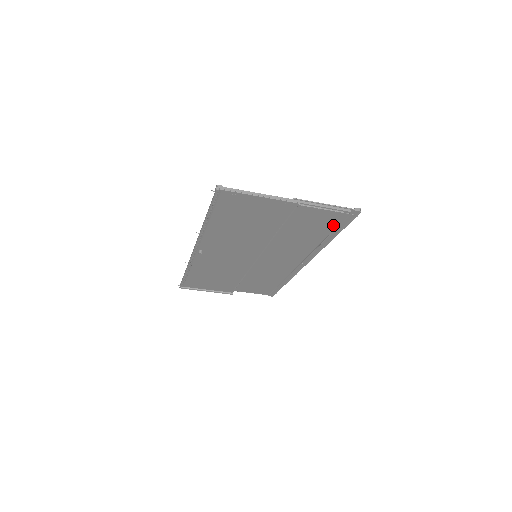
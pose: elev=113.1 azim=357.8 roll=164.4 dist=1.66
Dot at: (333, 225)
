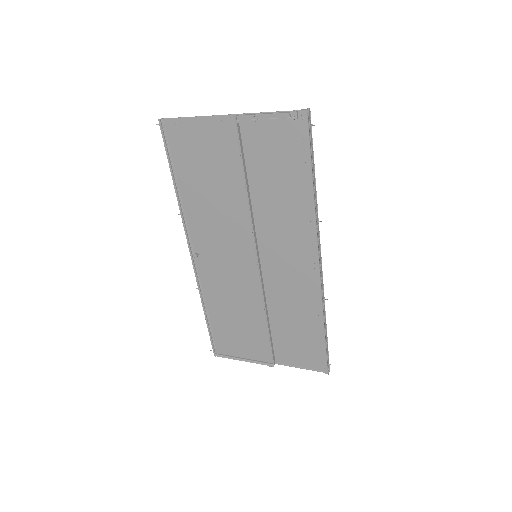
Dot at: (299, 155)
